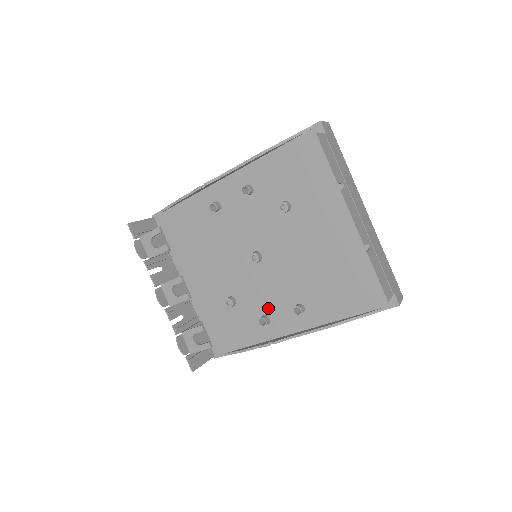
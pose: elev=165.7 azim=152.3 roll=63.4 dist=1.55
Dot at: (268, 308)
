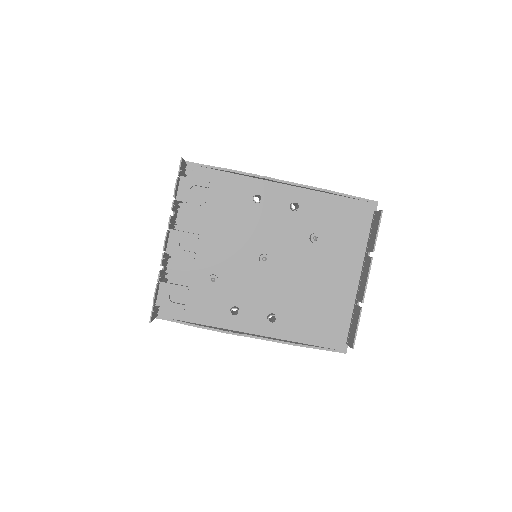
Dot at: (244, 303)
